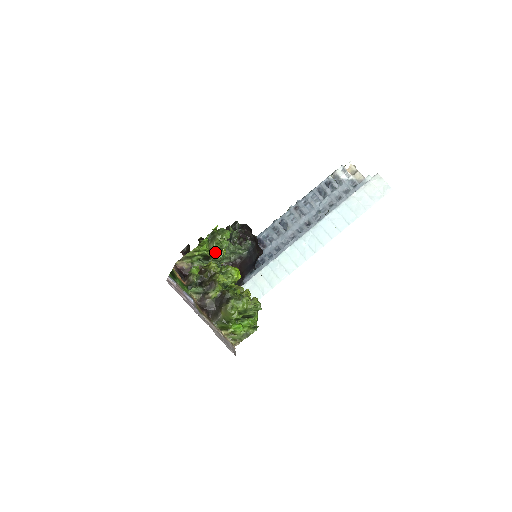
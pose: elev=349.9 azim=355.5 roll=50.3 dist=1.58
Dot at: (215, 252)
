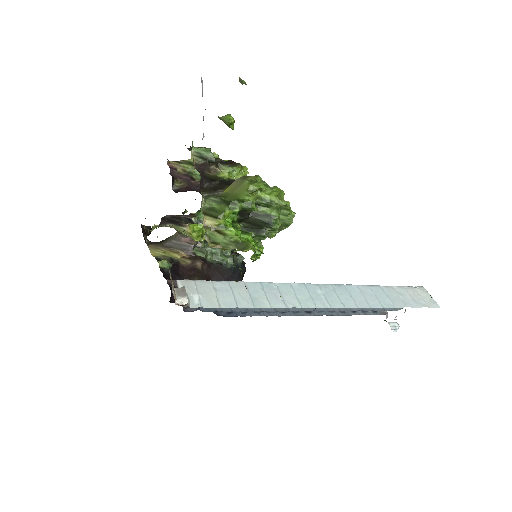
Dot at: occluded
